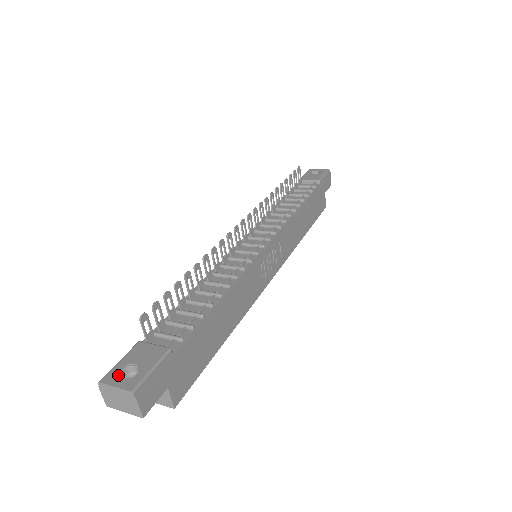
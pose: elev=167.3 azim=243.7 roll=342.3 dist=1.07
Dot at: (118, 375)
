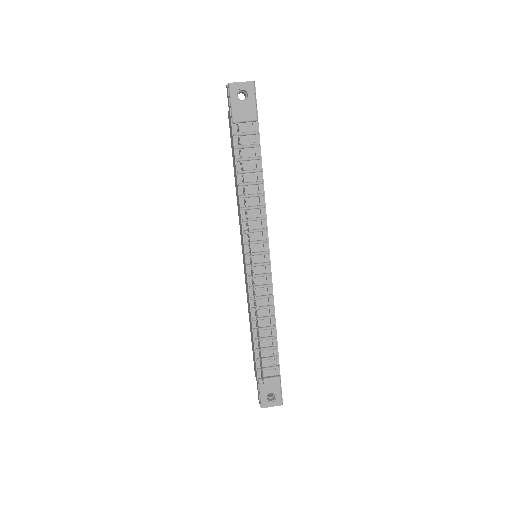
Dot at: (267, 401)
